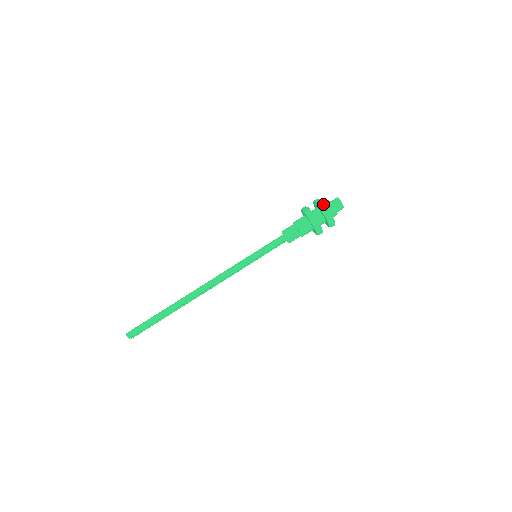
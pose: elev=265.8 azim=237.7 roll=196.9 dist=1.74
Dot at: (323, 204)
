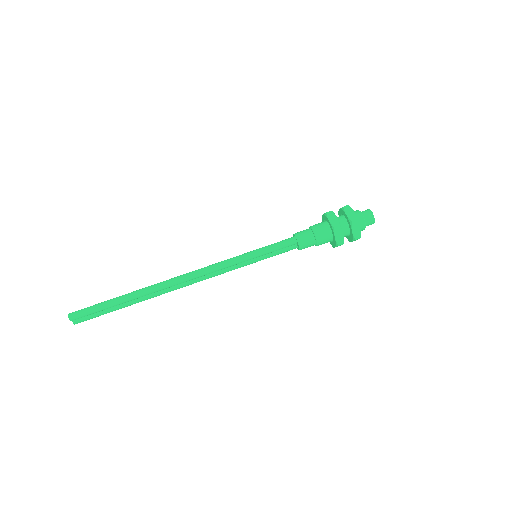
Dot at: (350, 208)
